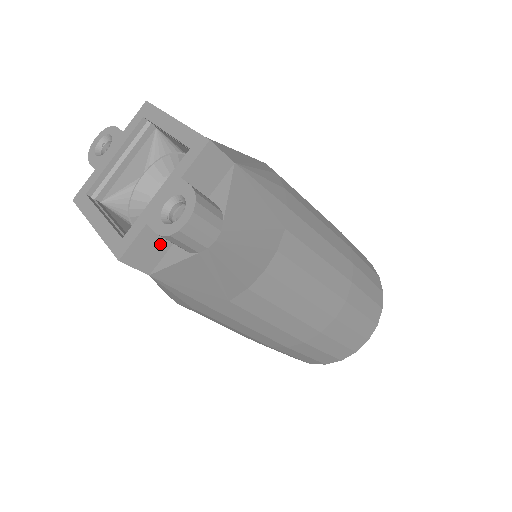
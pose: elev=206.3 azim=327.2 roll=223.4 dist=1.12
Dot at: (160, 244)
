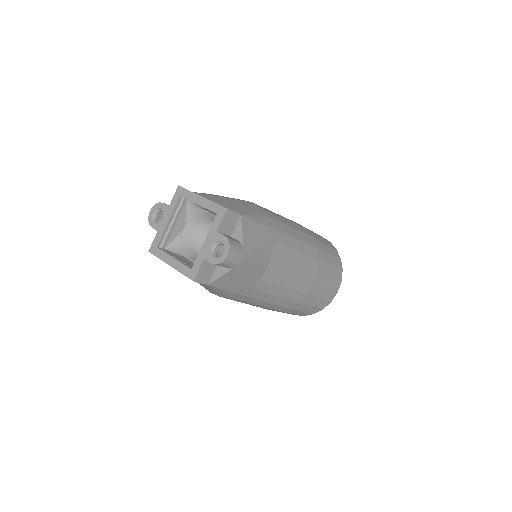
Dot at: (211, 267)
